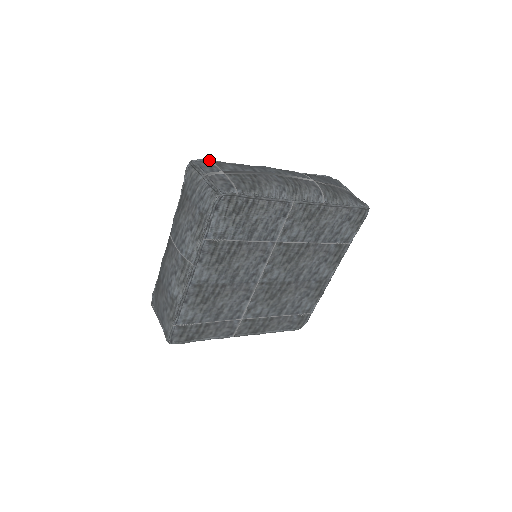
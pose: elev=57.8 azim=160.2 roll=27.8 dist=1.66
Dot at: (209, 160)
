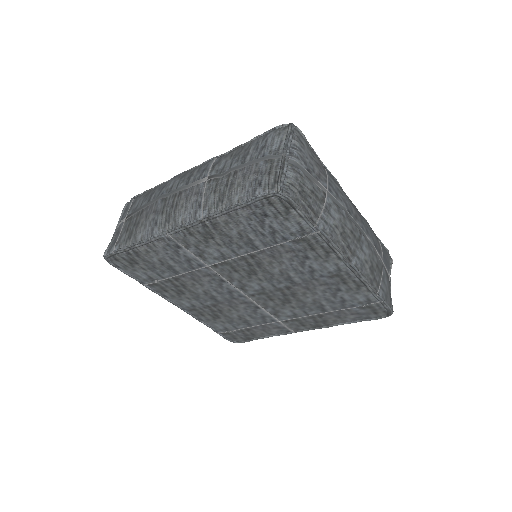
Dot at: (138, 195)
